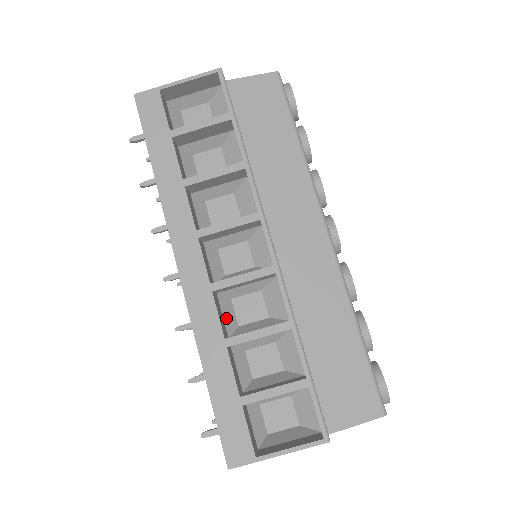
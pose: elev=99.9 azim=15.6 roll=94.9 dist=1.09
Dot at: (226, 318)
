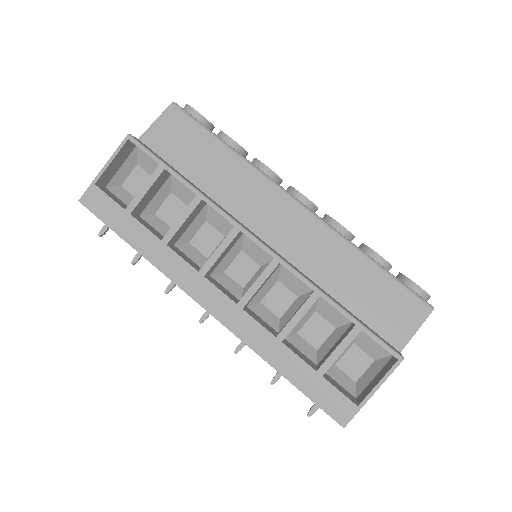
Dot at: (266, 320)
